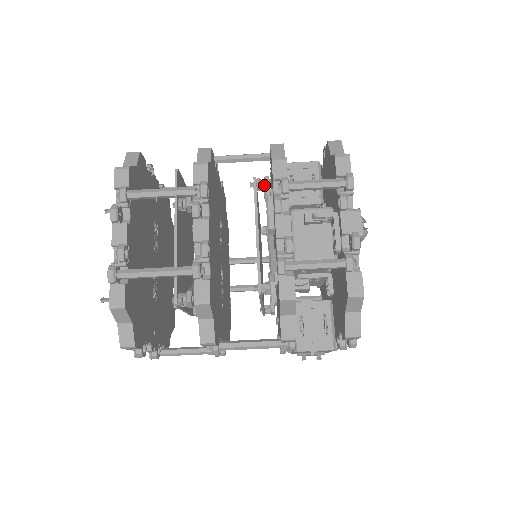
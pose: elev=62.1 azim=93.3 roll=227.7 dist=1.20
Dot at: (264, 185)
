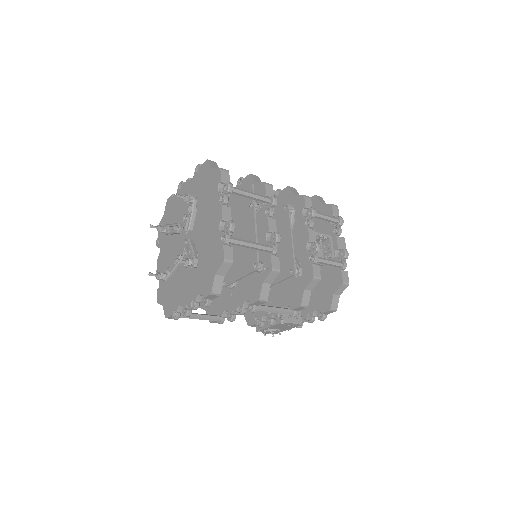
Dot at: (293, 209)
